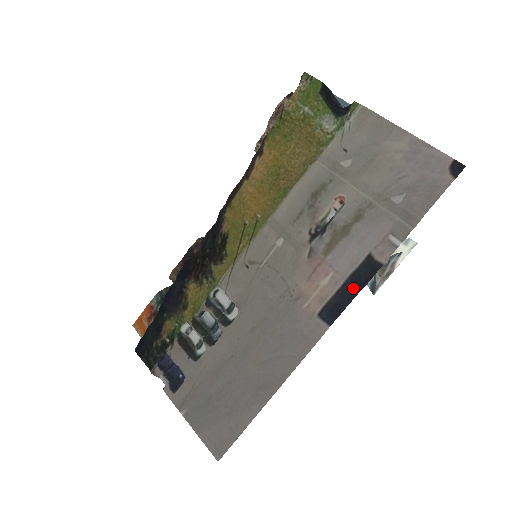
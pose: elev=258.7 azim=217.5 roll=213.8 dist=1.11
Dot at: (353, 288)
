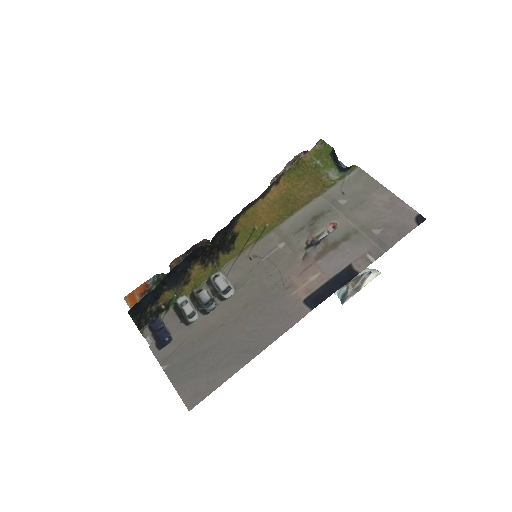
Dot at: (334, 286)
